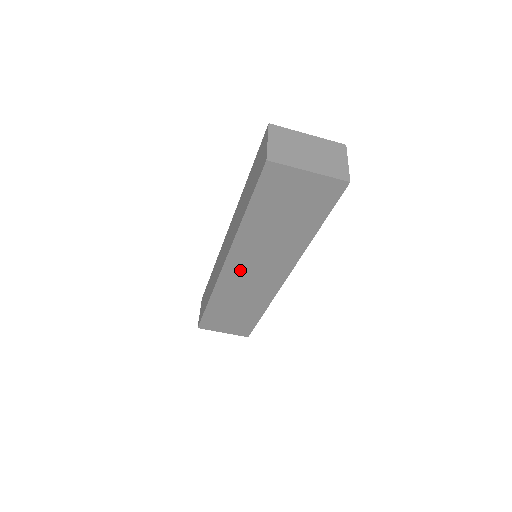
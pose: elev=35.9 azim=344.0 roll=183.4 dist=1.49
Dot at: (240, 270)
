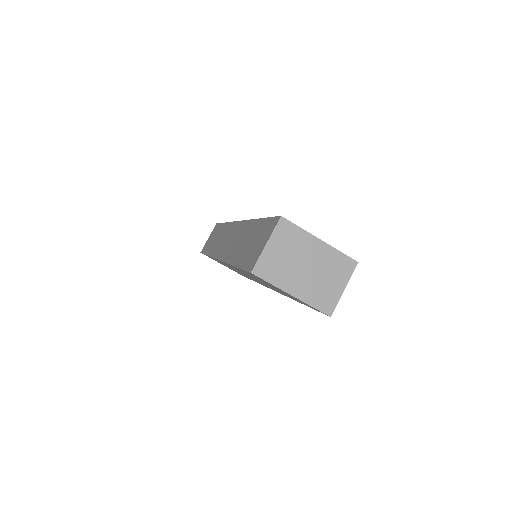
Dot at: occluded
